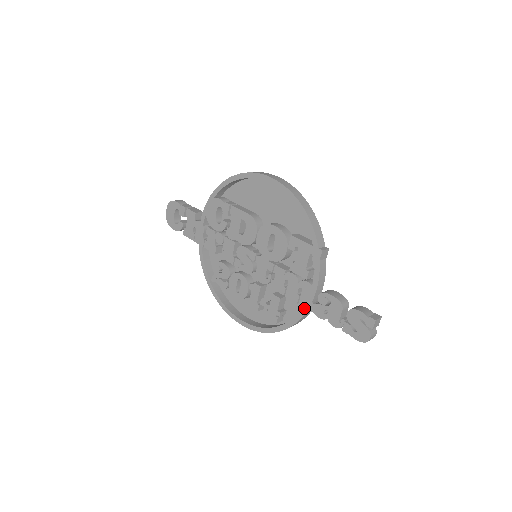
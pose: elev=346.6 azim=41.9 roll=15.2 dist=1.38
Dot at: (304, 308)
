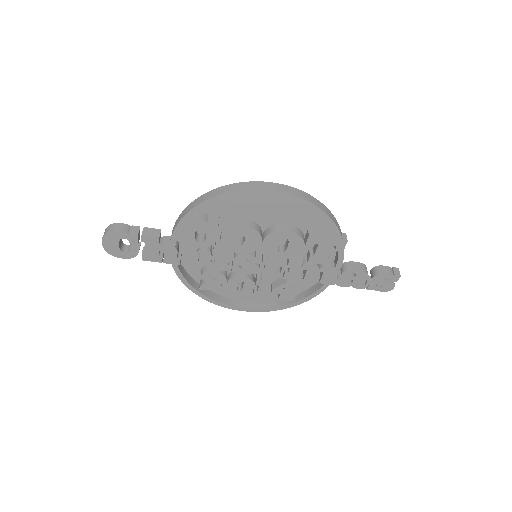
Dot at: (326, 284)
